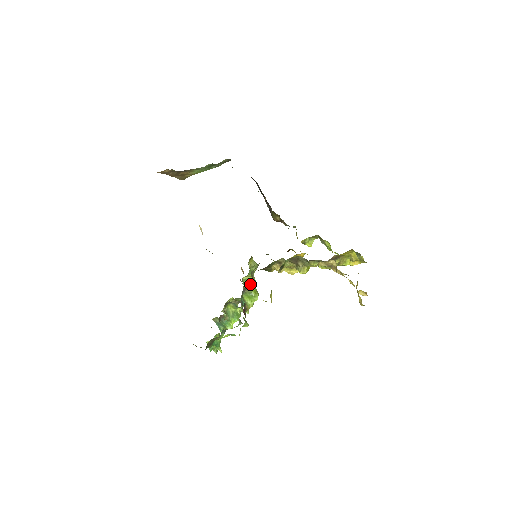
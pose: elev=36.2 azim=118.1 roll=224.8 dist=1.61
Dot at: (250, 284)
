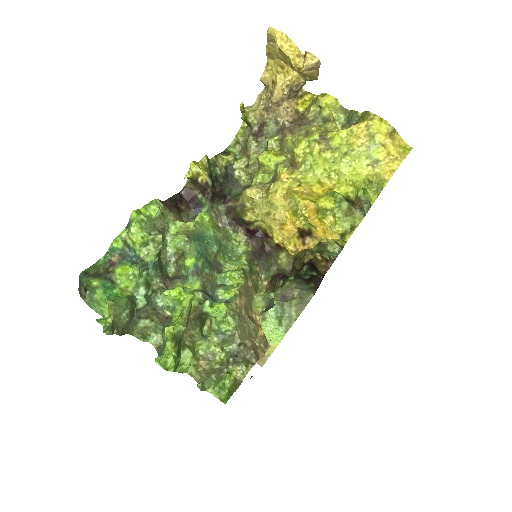
Dot at: occluded
